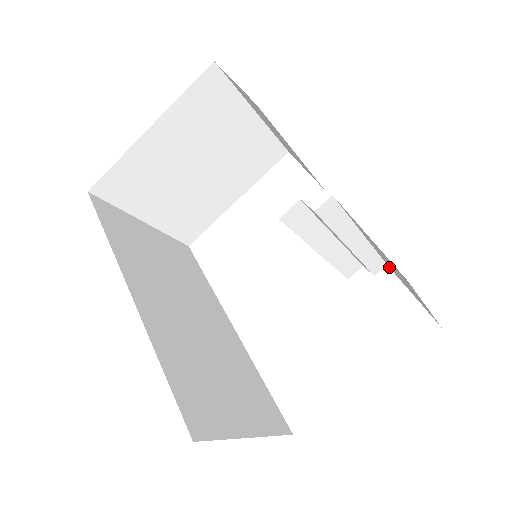
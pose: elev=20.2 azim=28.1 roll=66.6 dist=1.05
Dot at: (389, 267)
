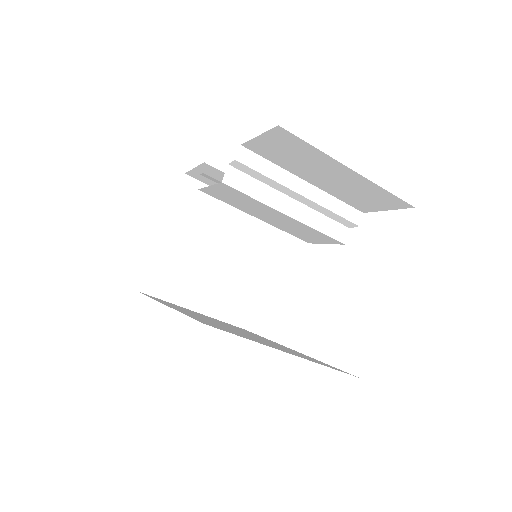
Dot at: (363, 212)
